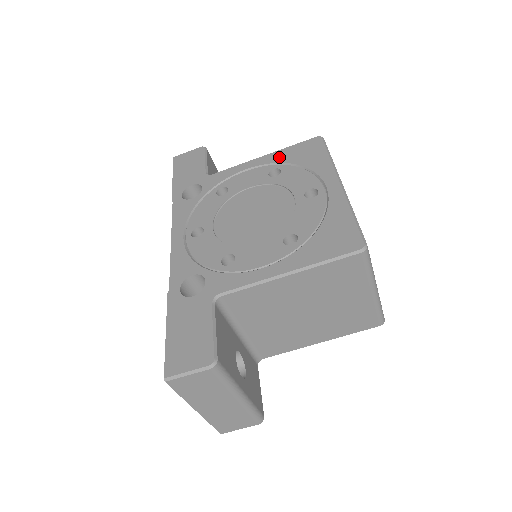
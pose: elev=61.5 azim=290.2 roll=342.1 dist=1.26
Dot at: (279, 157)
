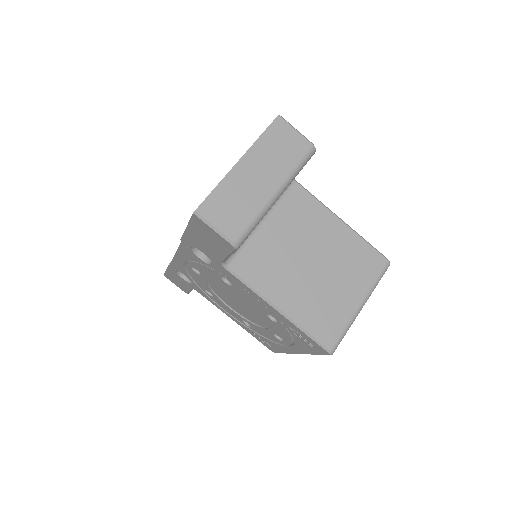
Dot at: occluded
